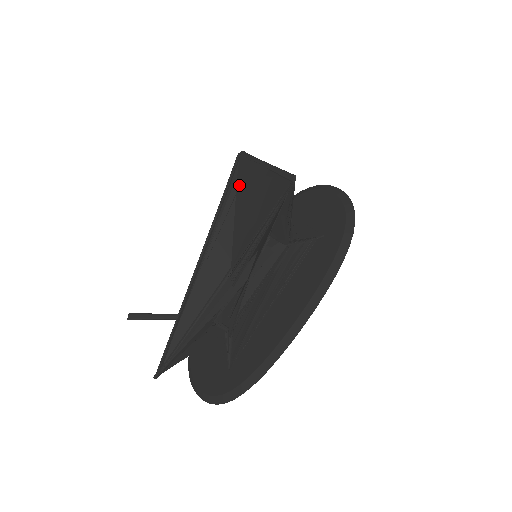
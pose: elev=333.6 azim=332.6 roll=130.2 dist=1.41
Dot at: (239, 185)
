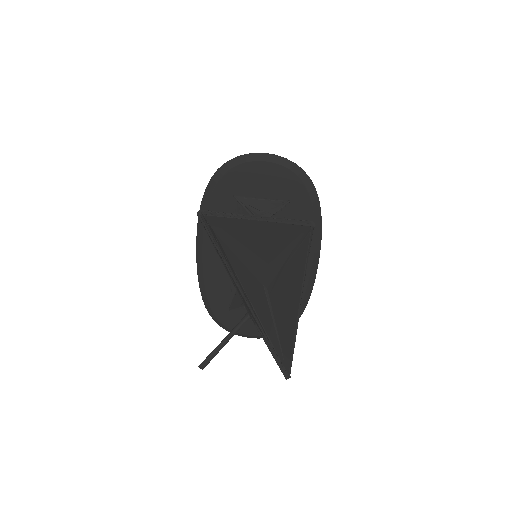
Dot at: (225, 237)
